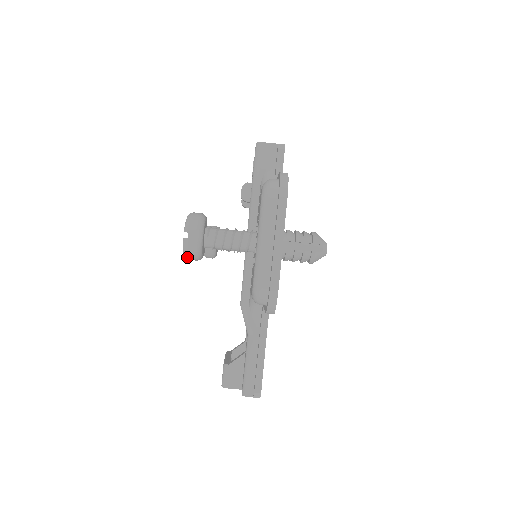
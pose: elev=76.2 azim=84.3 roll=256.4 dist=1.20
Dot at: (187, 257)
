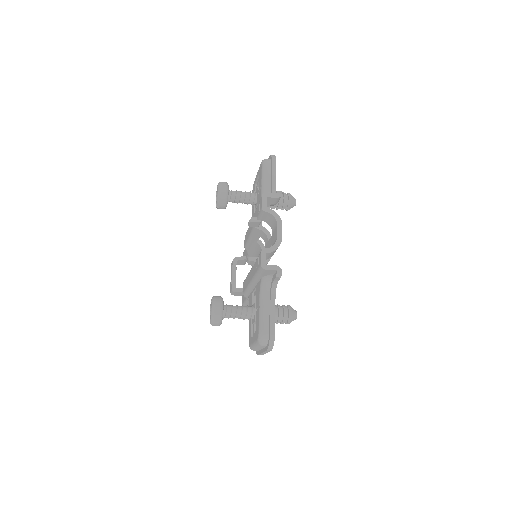
Dot at: occluded
